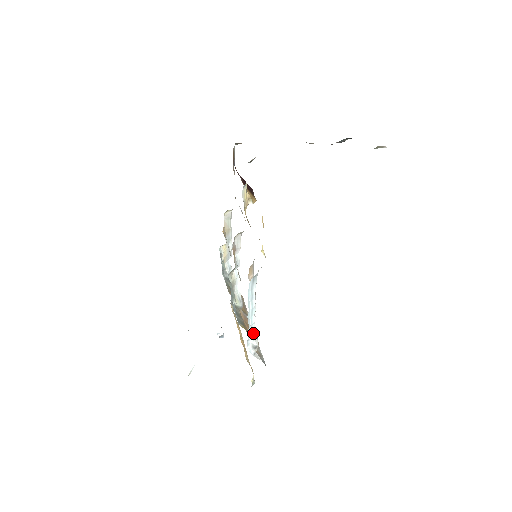
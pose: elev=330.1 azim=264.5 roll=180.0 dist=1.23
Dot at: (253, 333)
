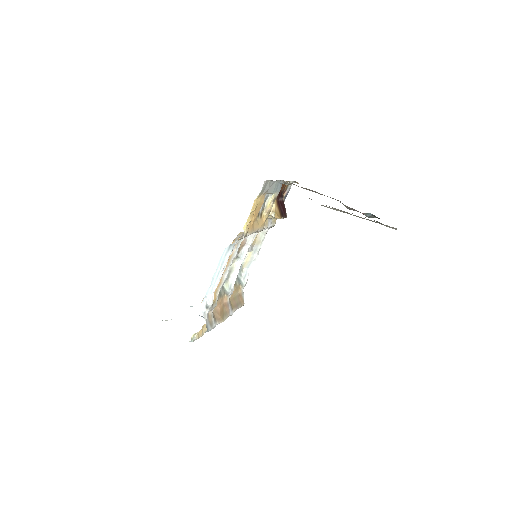
Dot at: (212, 294)
